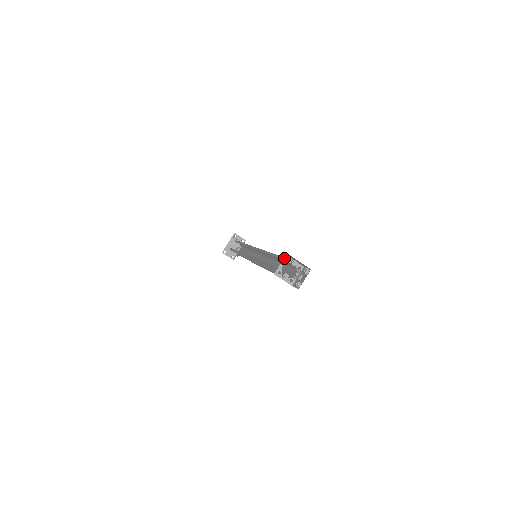
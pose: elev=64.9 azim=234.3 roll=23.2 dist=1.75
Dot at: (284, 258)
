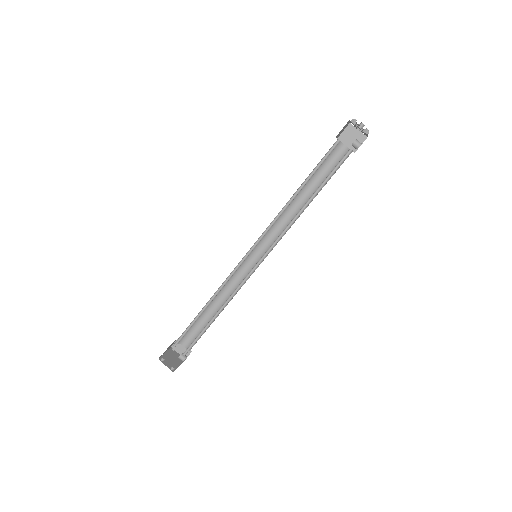
Dot at: occluded
